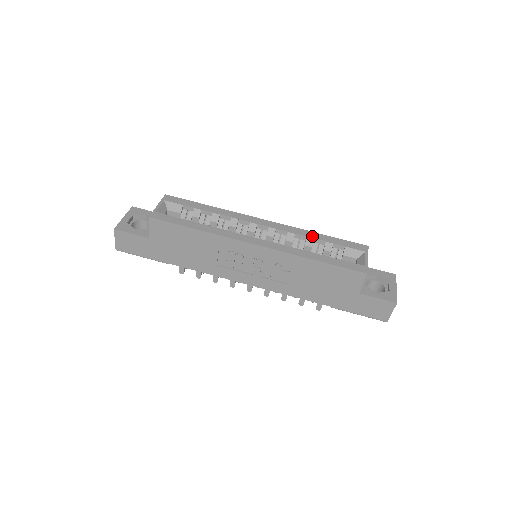
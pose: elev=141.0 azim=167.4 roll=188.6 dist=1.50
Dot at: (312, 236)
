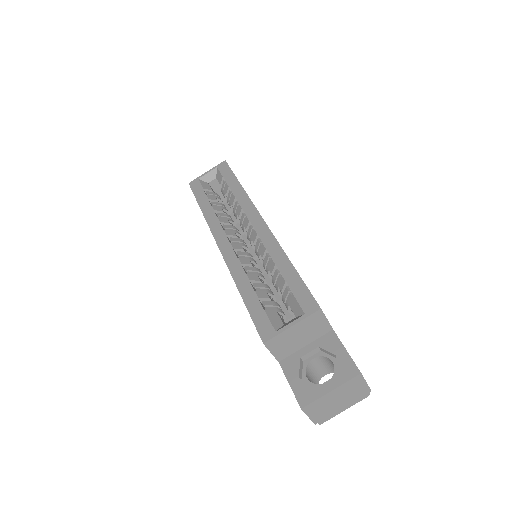
Dot at: (277, 260)
